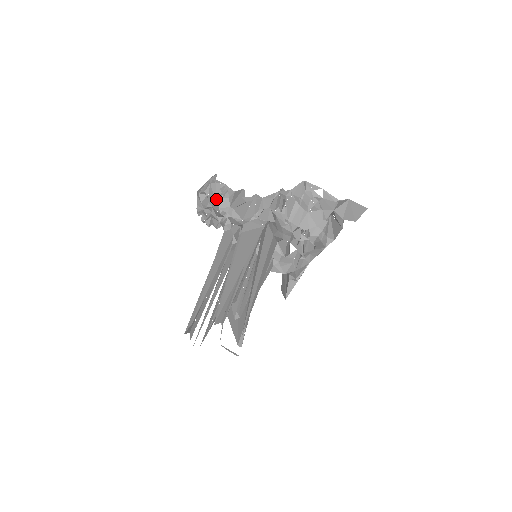
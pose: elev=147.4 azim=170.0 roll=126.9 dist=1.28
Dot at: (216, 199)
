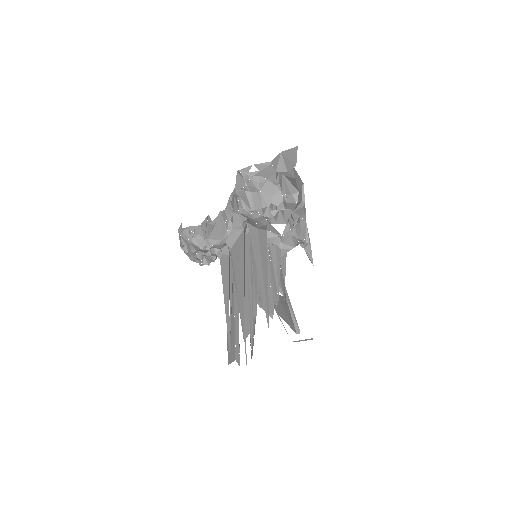
Dot at: (191, 243)
